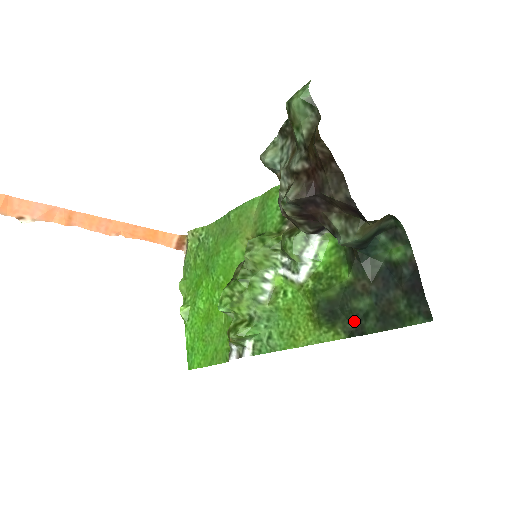
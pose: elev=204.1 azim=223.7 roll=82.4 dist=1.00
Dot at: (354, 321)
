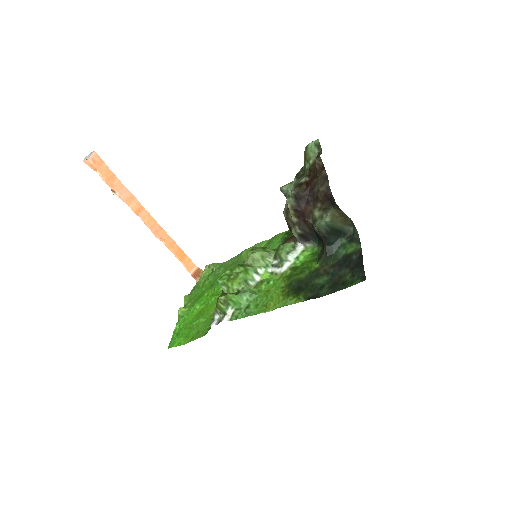
Dot at: (313, 291)
